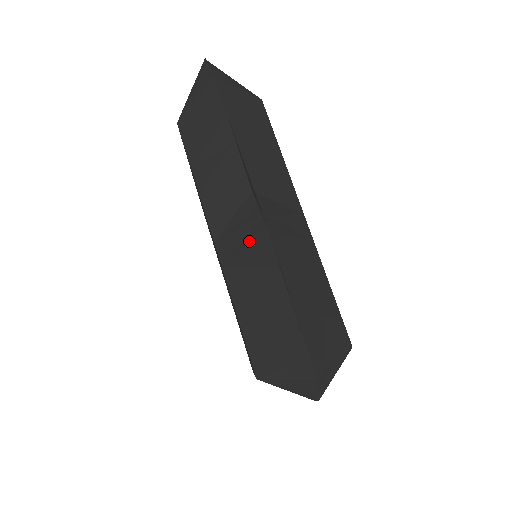
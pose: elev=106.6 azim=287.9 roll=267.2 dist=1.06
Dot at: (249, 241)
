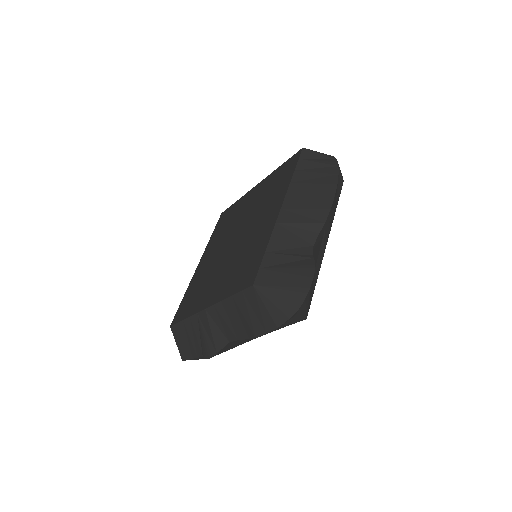
Dot at: (207, 341)
